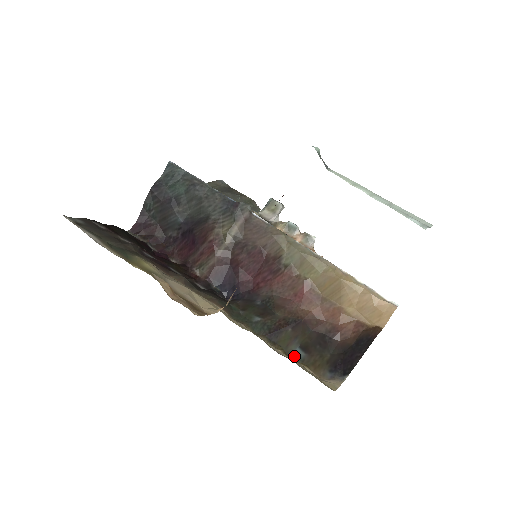
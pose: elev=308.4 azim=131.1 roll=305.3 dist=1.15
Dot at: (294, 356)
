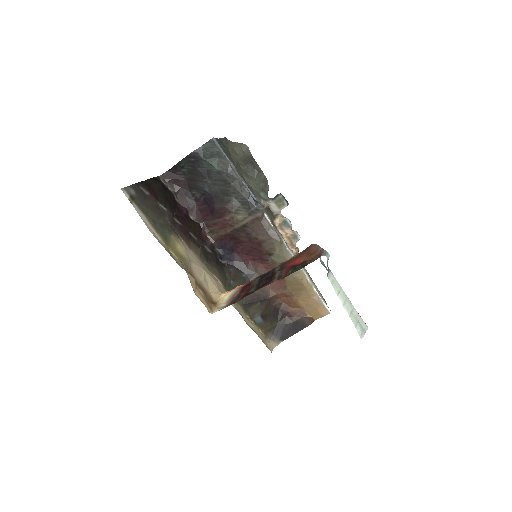
Dot at: (256, 321)
